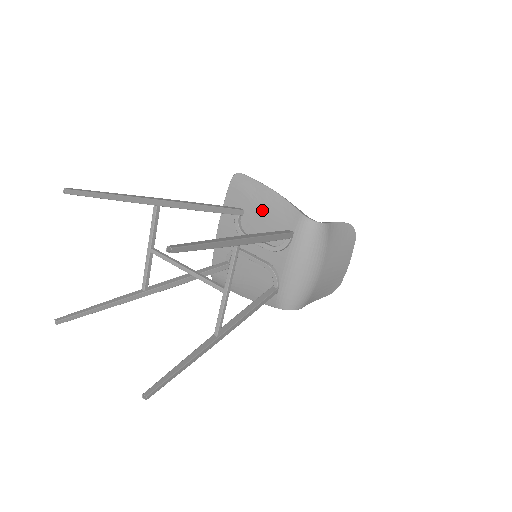
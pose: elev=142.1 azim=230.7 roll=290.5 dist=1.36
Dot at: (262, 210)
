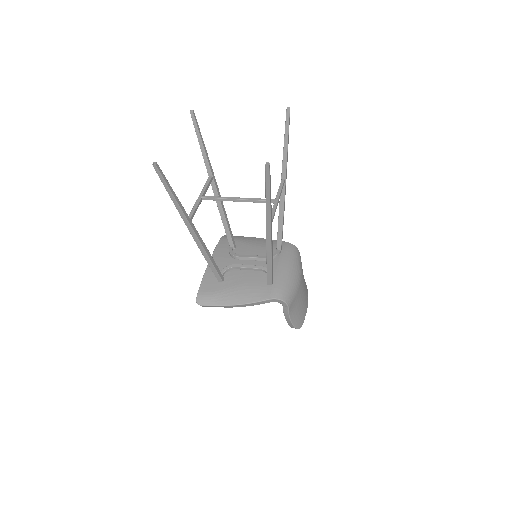
Dot at: (252, 244)
